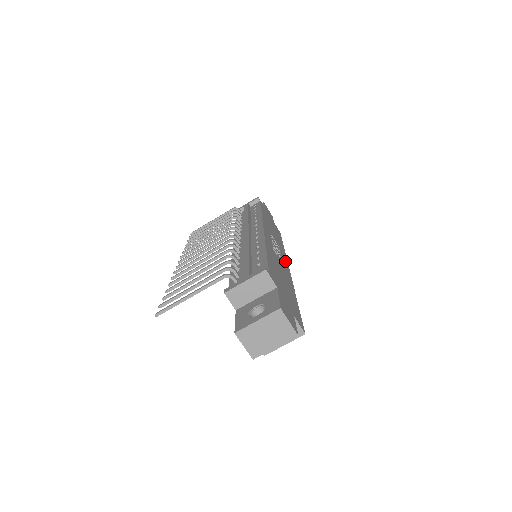
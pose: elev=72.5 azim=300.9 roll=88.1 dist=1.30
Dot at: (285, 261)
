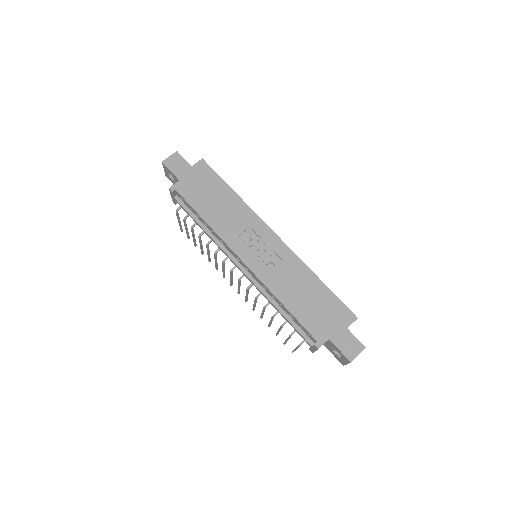
Dot at: (267, 234)
